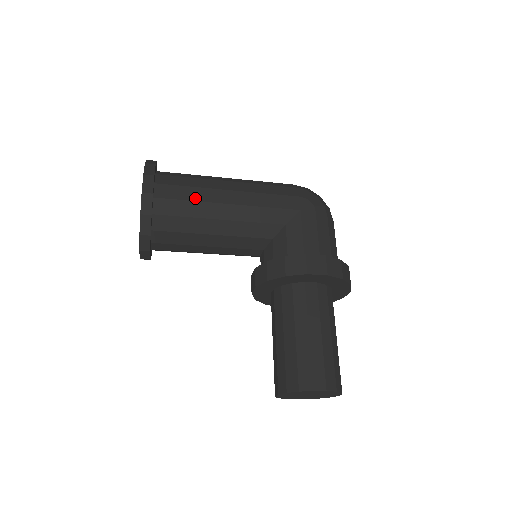
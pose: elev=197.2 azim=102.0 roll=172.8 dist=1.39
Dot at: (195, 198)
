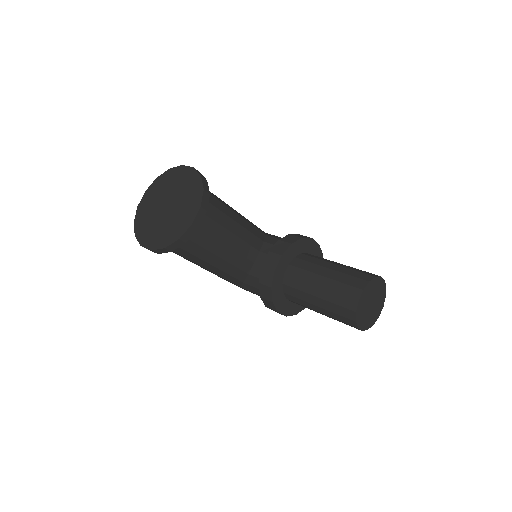
Dot at: occluded
